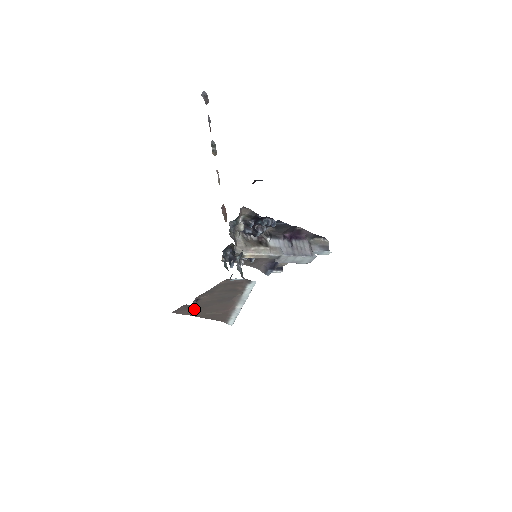
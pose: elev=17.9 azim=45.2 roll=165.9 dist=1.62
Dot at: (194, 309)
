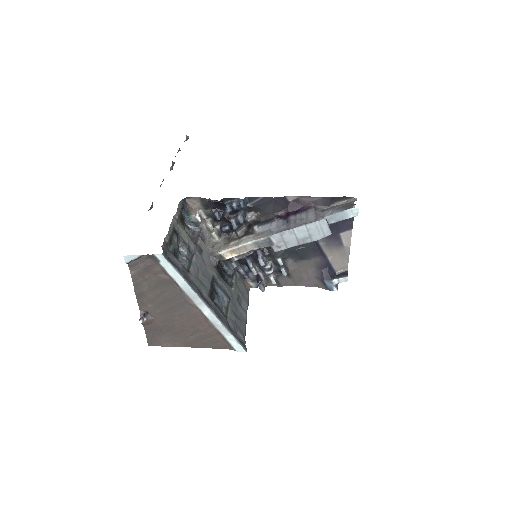
Dot at: (166, 333)
